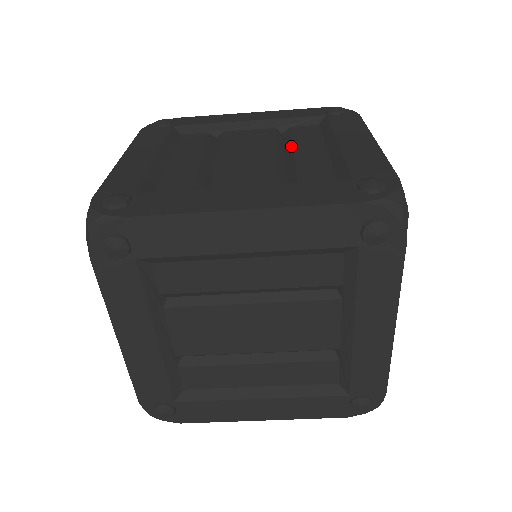
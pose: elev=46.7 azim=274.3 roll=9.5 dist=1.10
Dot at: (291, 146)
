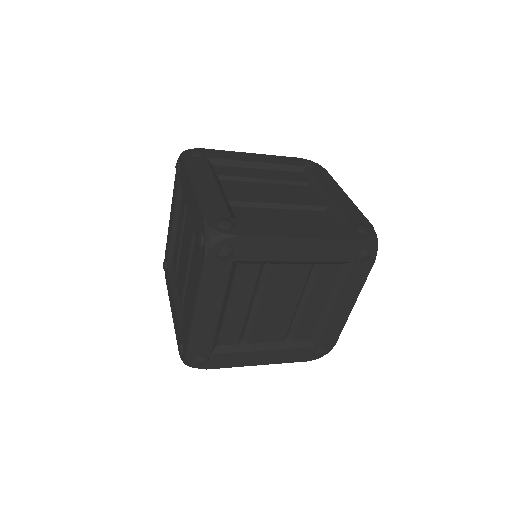
Dot at: (309, 296)
